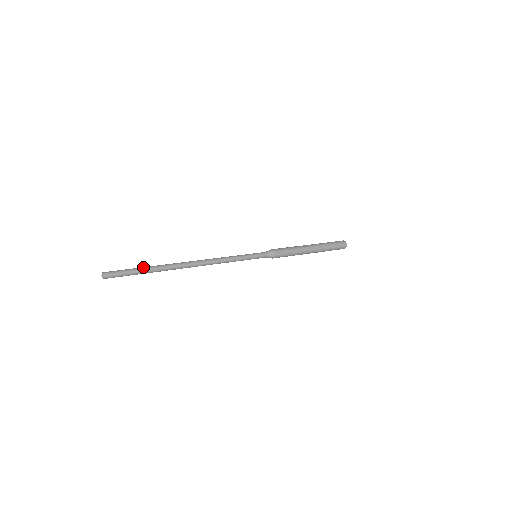
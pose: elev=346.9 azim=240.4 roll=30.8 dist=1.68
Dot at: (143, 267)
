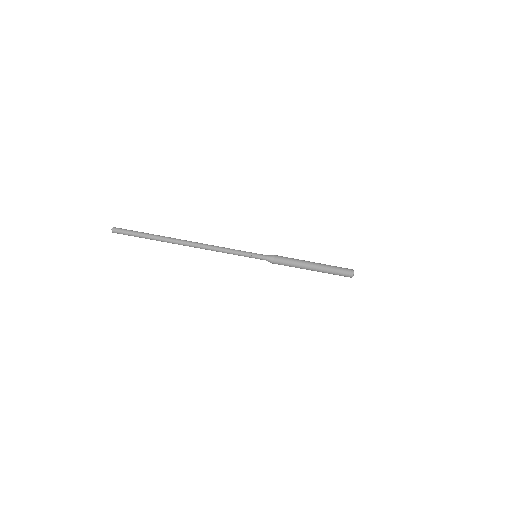
Dot at: occluded
